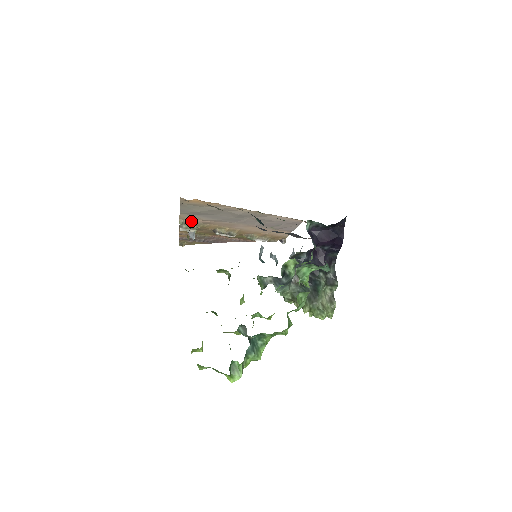
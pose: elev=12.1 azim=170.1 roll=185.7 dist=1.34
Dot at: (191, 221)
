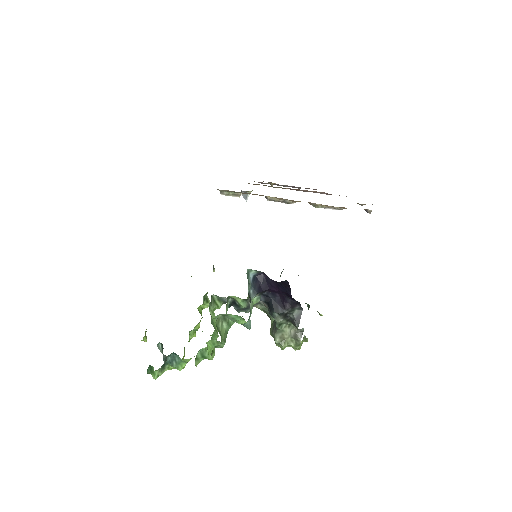
Dot at: occluded
